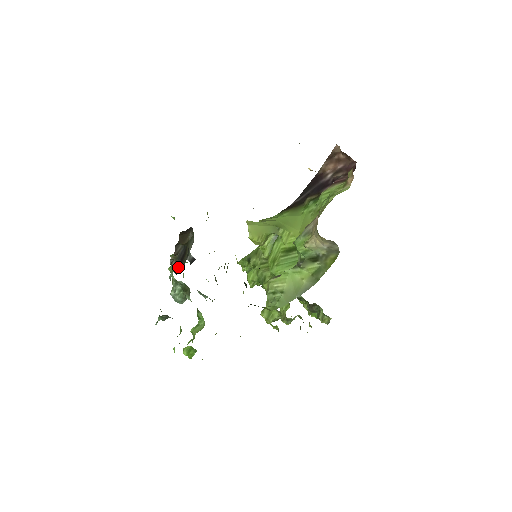
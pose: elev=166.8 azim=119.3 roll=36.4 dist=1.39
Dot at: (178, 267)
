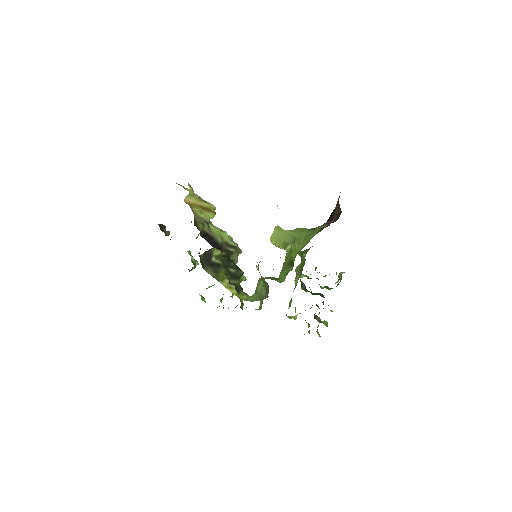
Dot at: occluded
